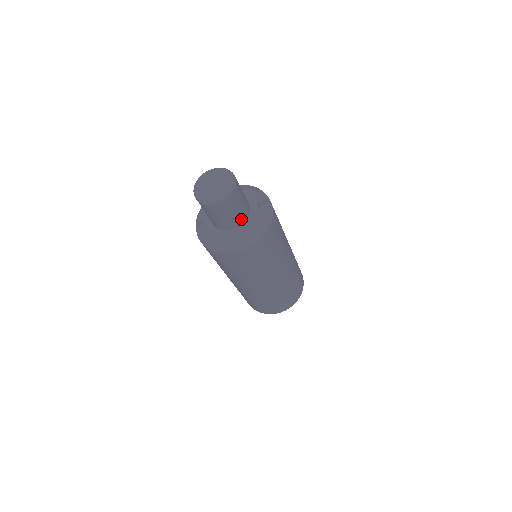
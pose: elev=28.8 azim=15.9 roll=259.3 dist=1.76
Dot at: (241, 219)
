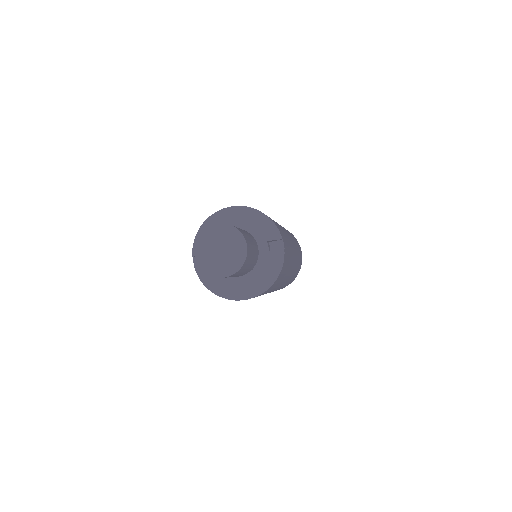
Dot at: (249, 270)
